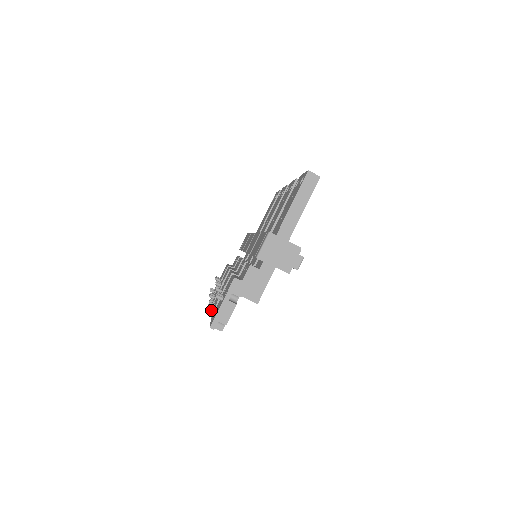
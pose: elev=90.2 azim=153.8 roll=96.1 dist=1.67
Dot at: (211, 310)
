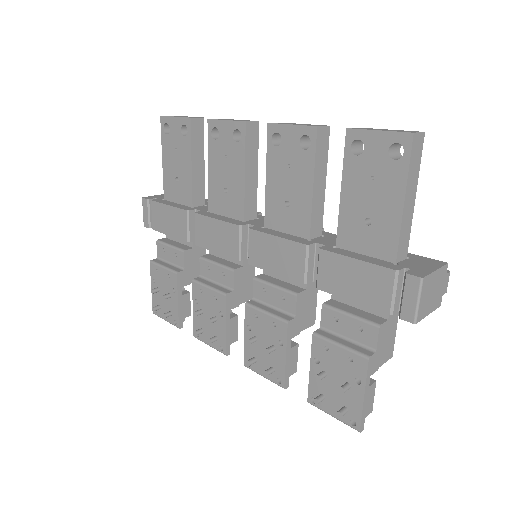
Dot at: (321, 401)
